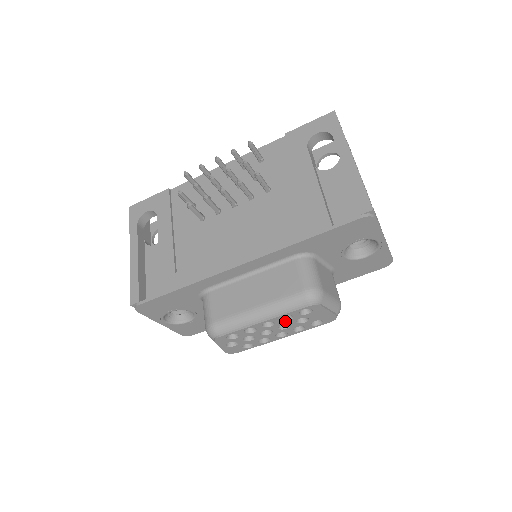
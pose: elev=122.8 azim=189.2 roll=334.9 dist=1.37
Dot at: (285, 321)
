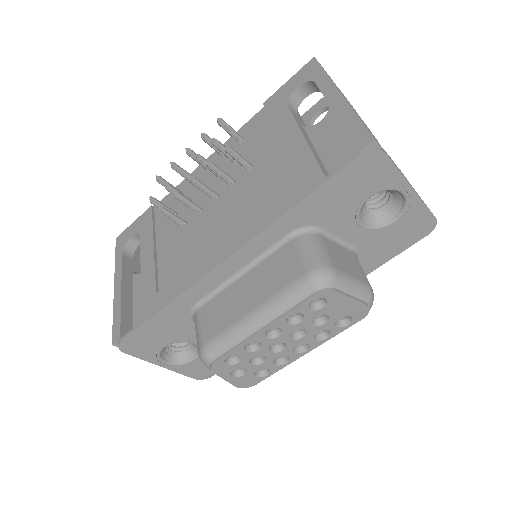
Dot at: (295, 324)
